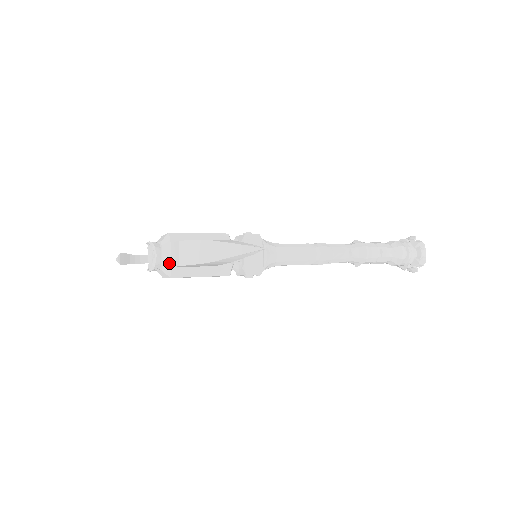
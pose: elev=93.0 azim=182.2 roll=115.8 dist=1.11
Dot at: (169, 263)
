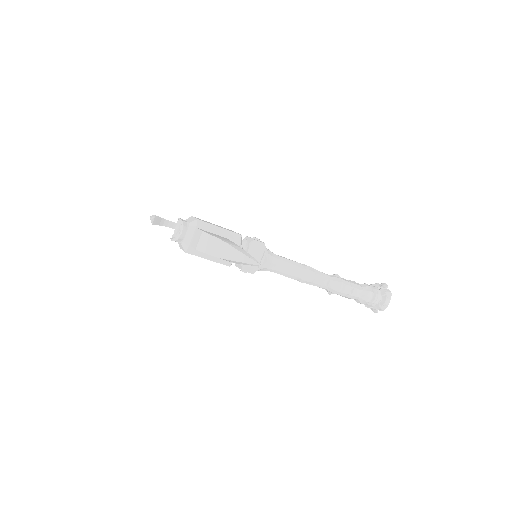
Dot at: (189, 242)
